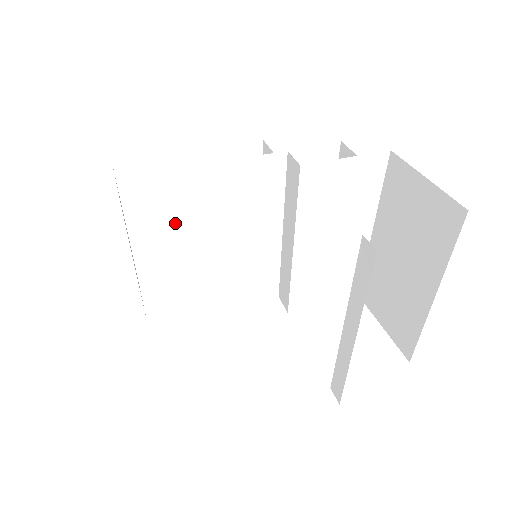
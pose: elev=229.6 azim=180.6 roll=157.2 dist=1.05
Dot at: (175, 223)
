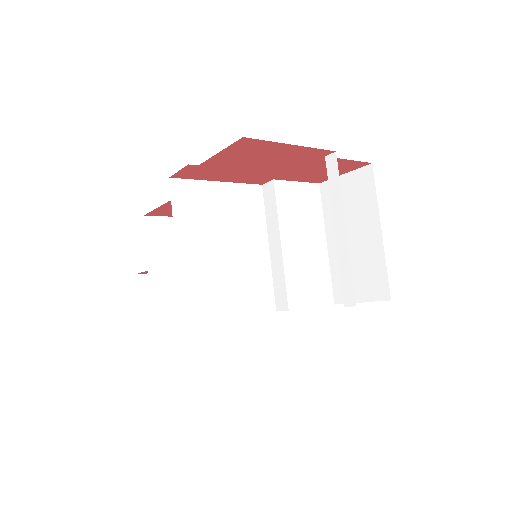
Dot at: (201, 221)
